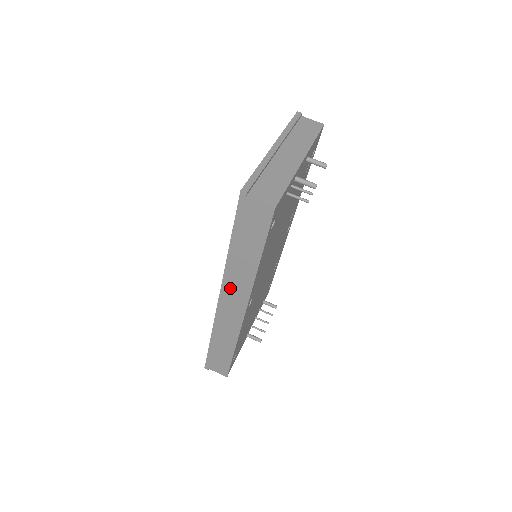
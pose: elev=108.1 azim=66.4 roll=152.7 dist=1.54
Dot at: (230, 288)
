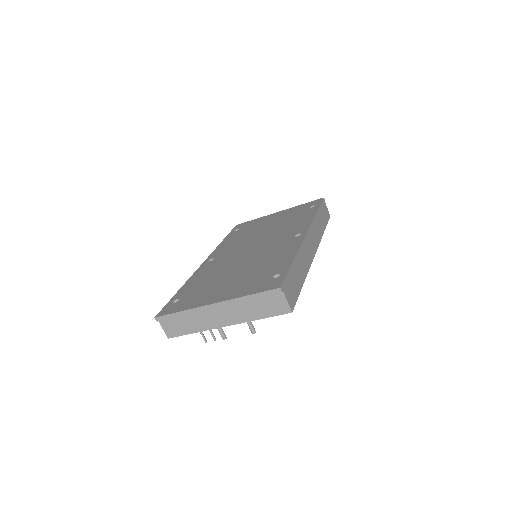
Dot at: occluded
